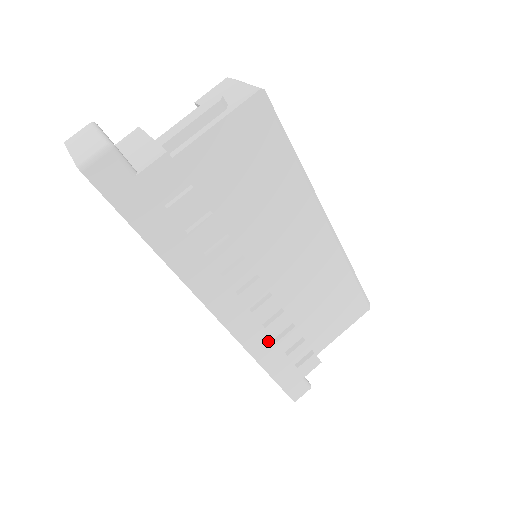
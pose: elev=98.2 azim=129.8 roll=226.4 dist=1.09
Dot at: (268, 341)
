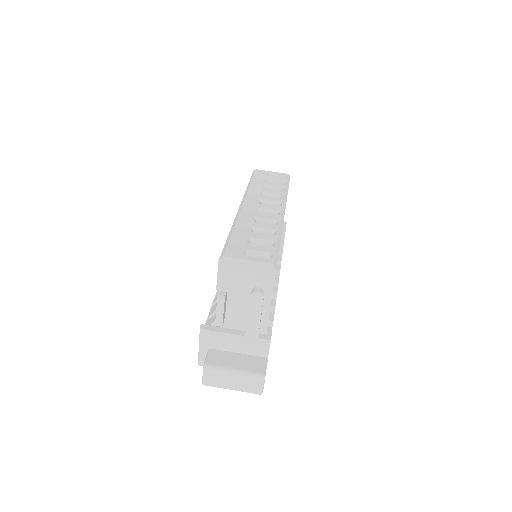
Dot at: occluded
